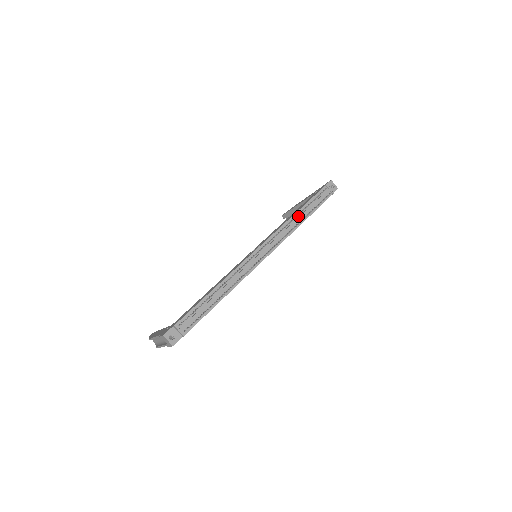
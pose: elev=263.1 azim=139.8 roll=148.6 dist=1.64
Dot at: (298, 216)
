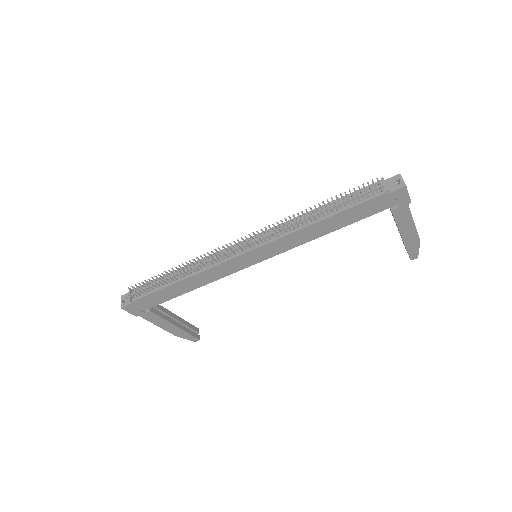
Dot at: (315, 213)
